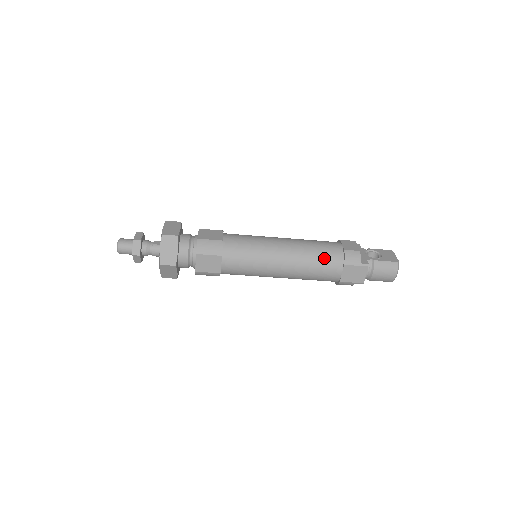
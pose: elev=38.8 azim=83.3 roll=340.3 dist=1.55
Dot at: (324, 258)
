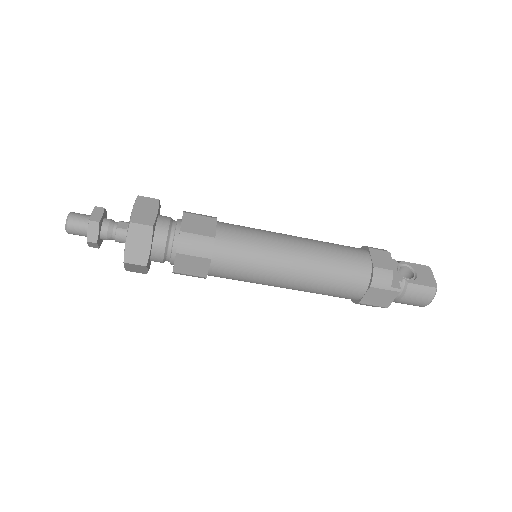
Dot at: (346, 275)
